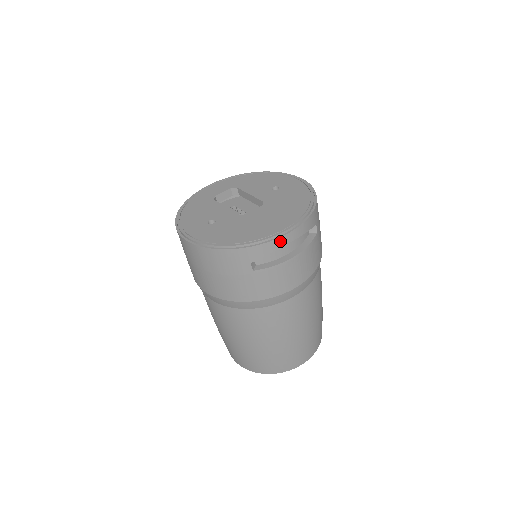
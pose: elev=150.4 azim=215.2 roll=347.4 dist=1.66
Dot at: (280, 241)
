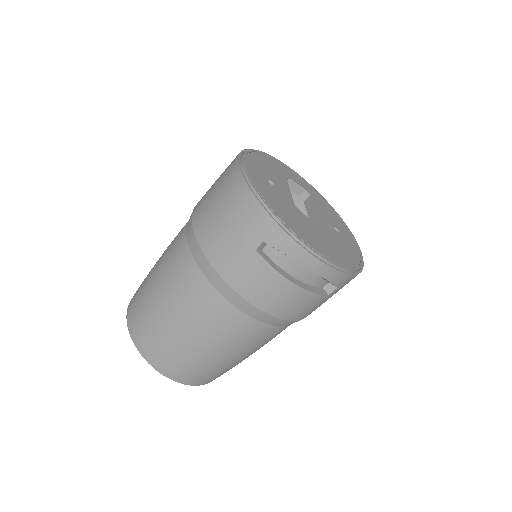
Dot at: (306, 256)
